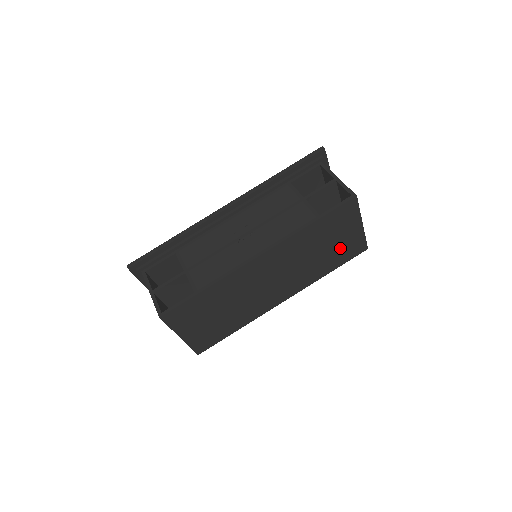
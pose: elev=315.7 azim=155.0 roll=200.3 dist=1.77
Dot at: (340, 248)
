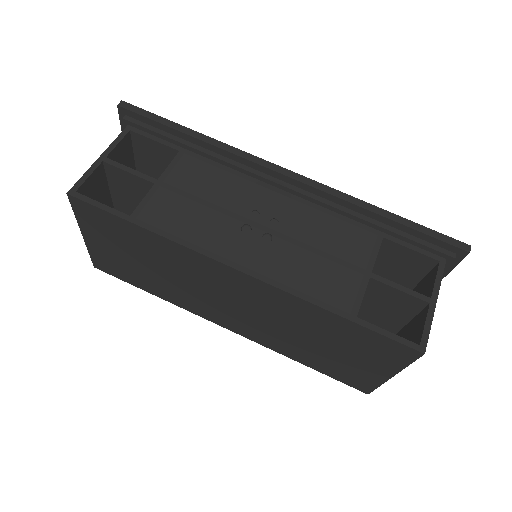
Dot at: (339, 363)
